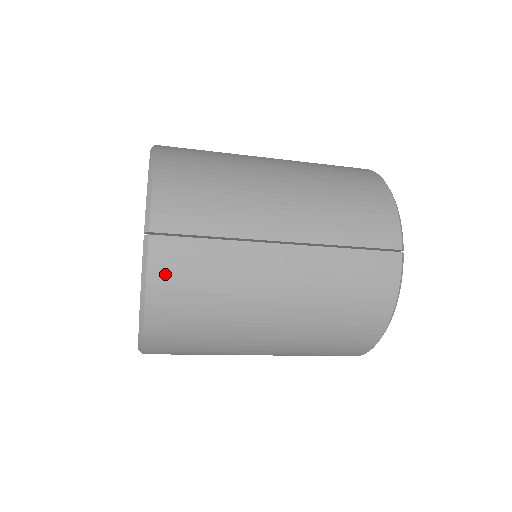
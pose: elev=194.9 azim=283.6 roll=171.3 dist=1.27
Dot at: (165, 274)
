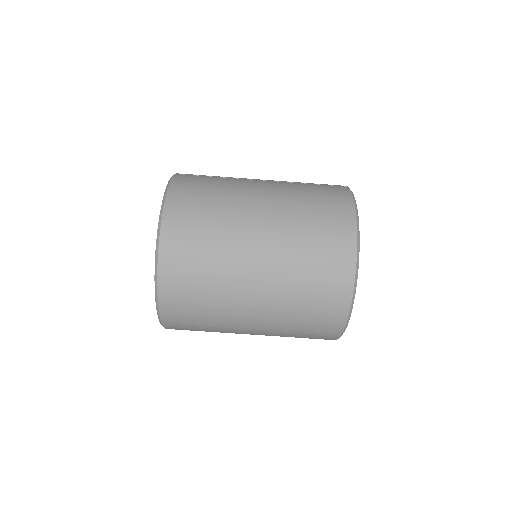
Dot at: (182, 182)
